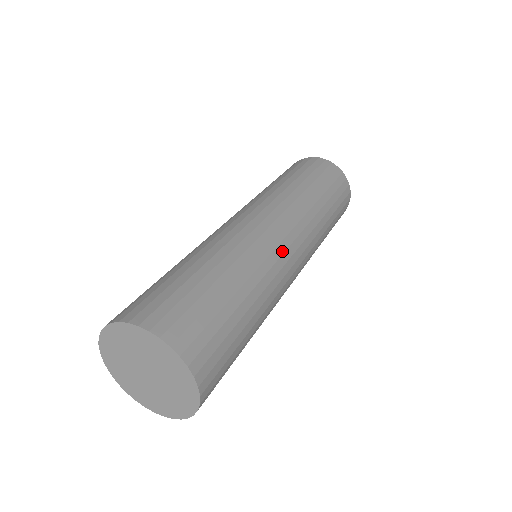
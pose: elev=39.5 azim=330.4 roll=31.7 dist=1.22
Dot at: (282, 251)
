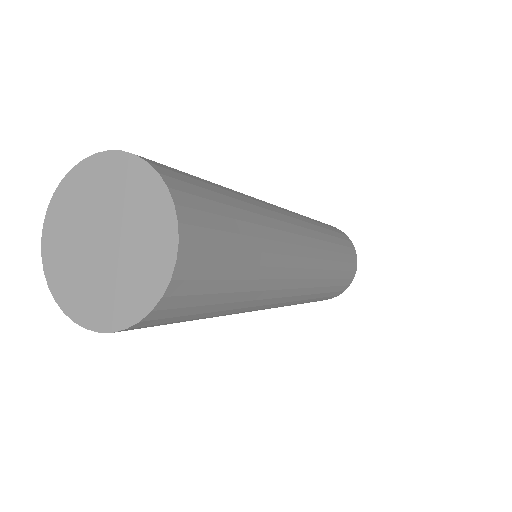
Dot at: (294, 231)
